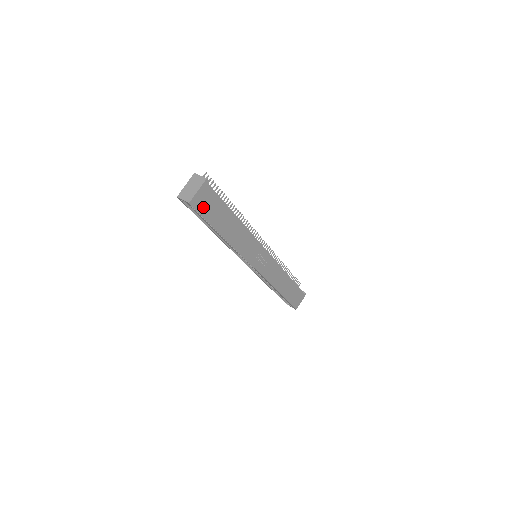
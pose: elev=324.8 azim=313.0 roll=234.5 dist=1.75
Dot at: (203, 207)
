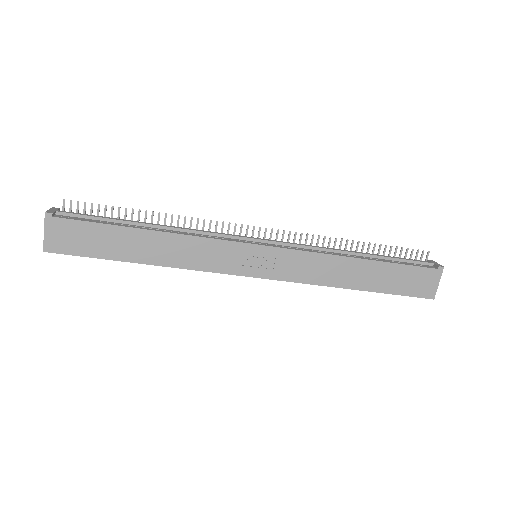
Dot at: (71, 245)
